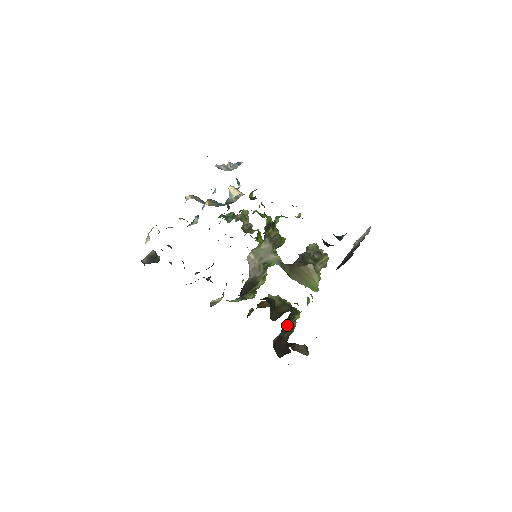
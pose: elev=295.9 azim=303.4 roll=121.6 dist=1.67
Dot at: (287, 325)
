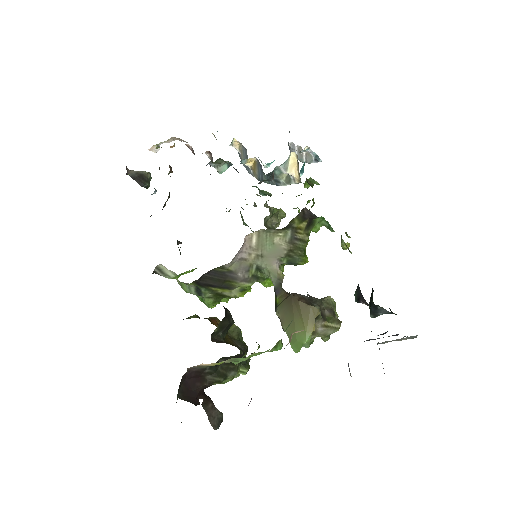
Dot at: (223, 367)
